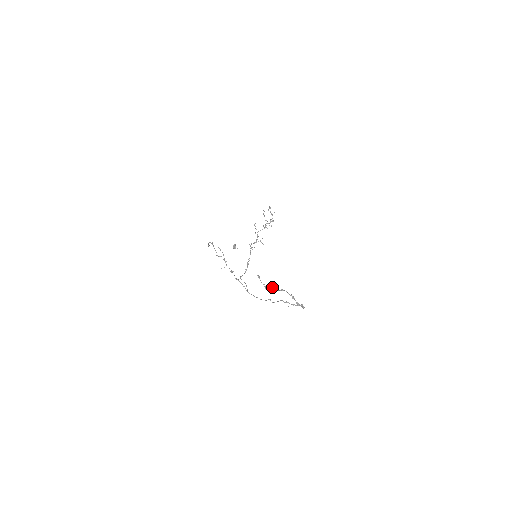
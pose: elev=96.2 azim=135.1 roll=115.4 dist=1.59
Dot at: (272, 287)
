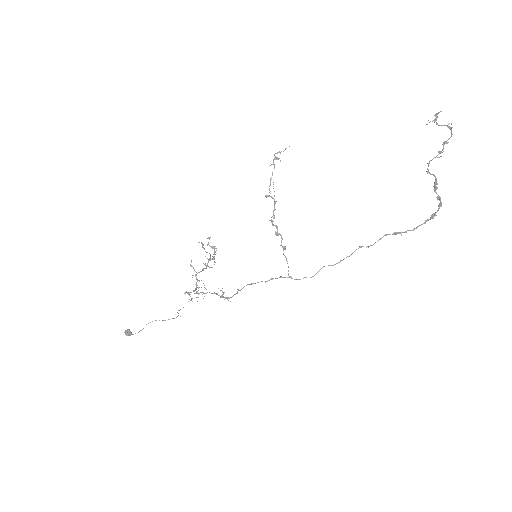
Dot at: occluded
